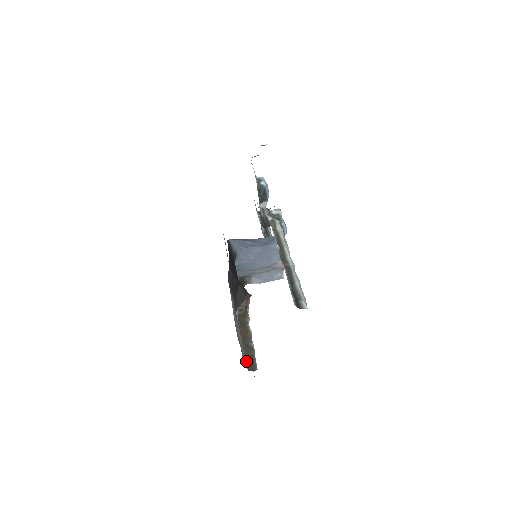
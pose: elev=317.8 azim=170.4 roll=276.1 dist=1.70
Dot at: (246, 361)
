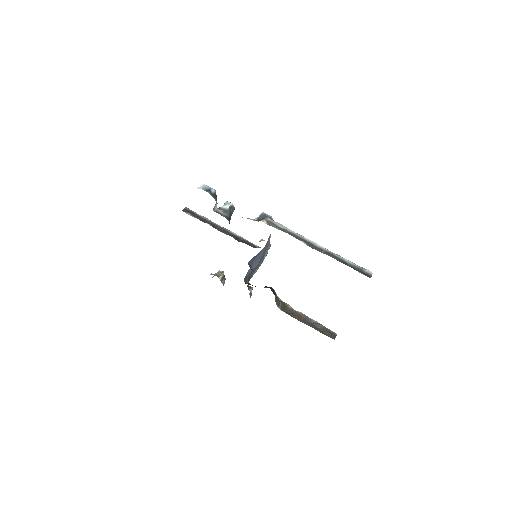
Dot at: (326, 335)
